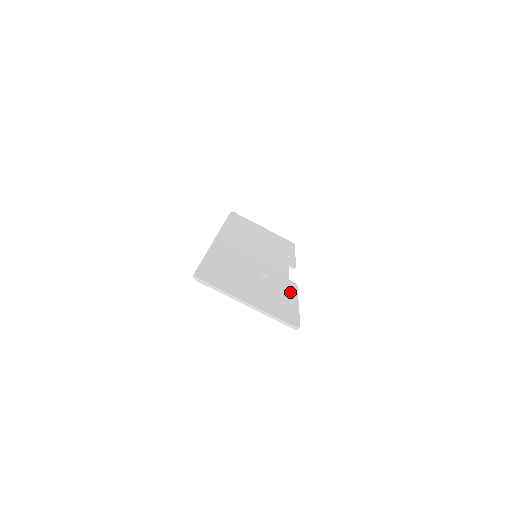
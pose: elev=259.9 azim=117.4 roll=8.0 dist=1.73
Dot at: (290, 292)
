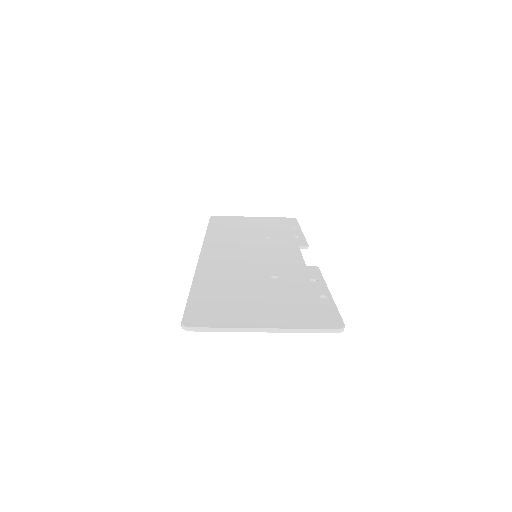
Dot at: (313, 282)
